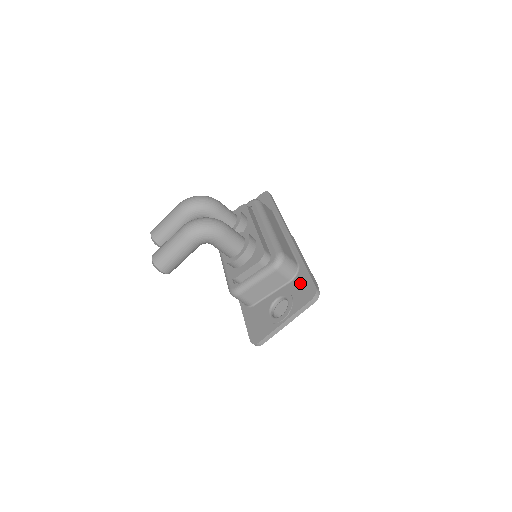
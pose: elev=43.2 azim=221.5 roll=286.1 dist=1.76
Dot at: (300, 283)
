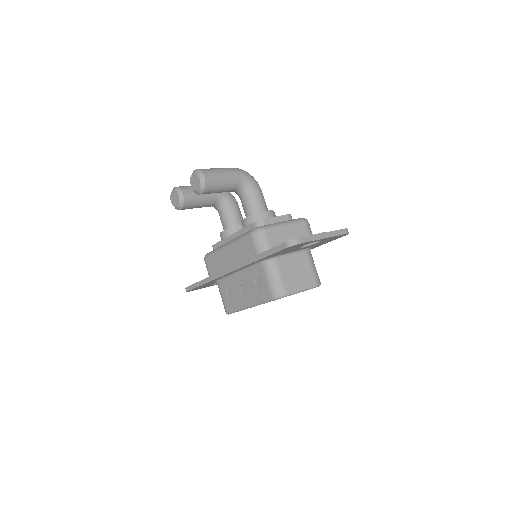
Dot at: occluded
